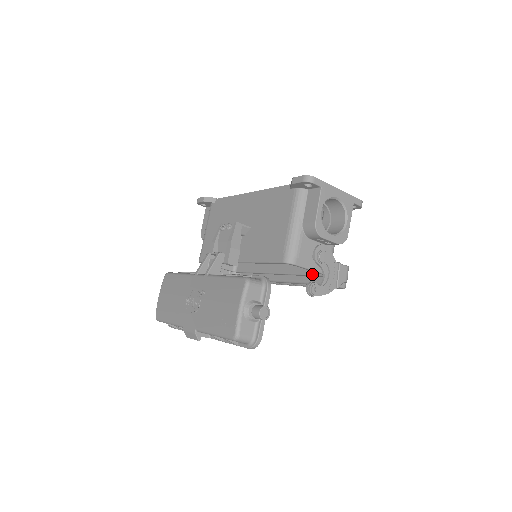
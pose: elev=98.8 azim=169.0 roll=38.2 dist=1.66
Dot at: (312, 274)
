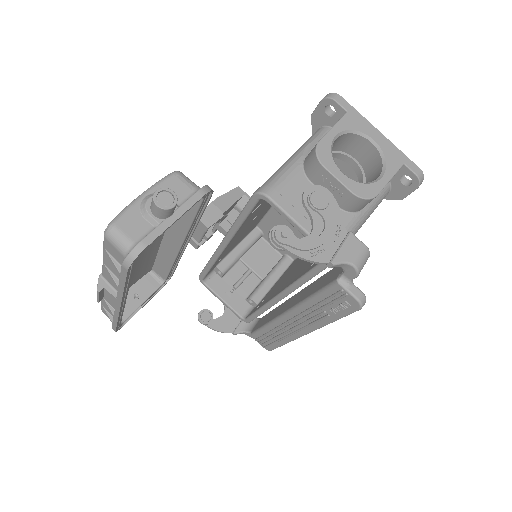
Dot at: (312, 267)
